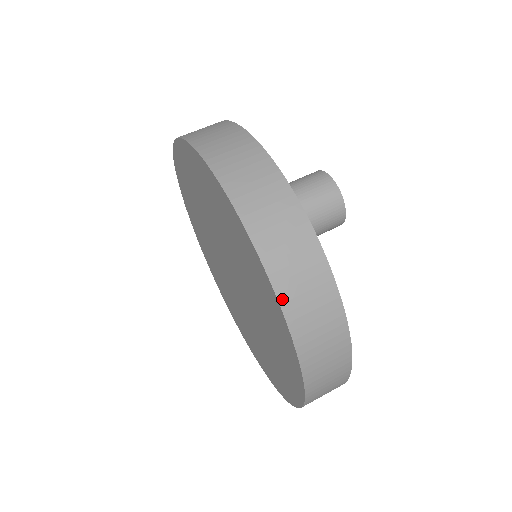
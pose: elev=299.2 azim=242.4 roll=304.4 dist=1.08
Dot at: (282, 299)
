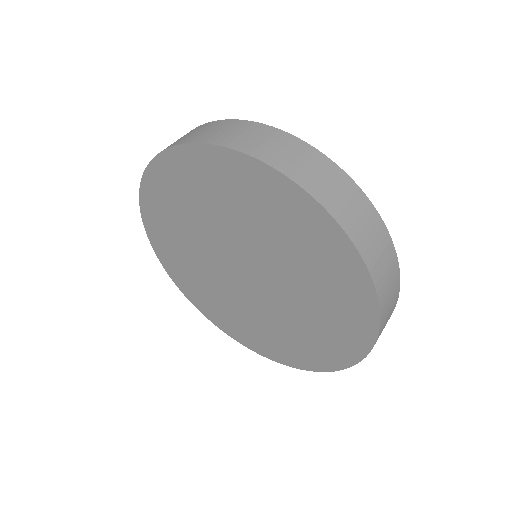
Dot at: (304, 186)
